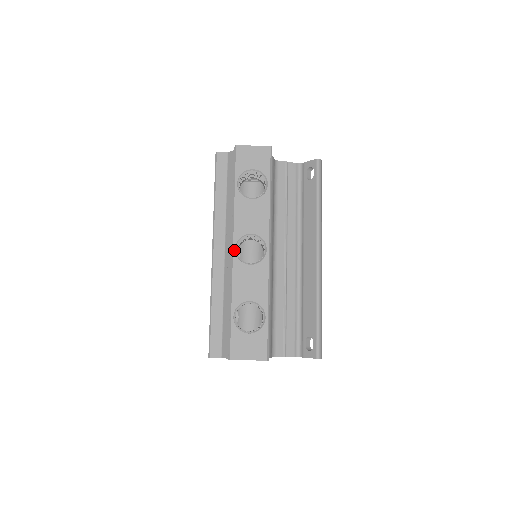
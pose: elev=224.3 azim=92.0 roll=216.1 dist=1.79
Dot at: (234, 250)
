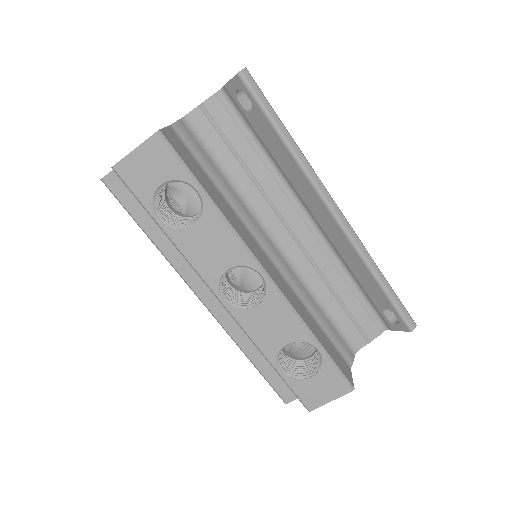
Dot at: (223, 302)
